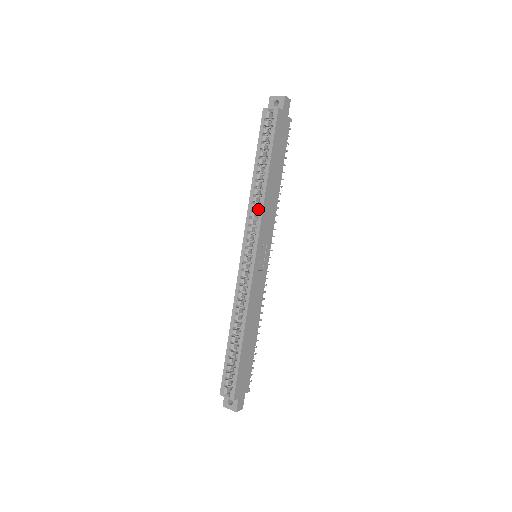
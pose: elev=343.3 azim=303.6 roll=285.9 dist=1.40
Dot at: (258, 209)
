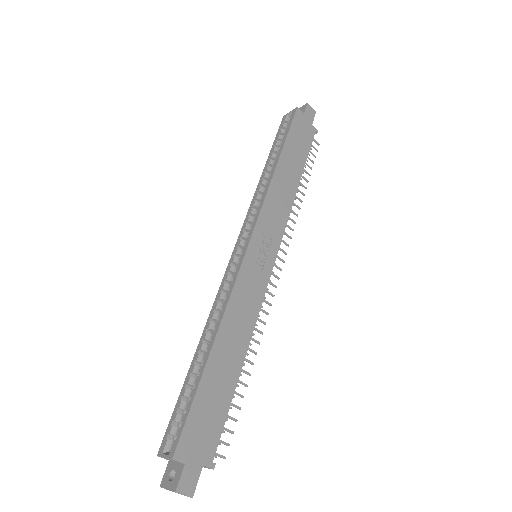
Dot at: (262, 195)
